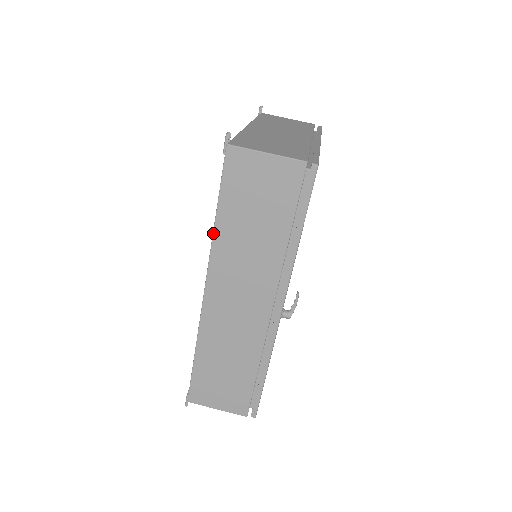
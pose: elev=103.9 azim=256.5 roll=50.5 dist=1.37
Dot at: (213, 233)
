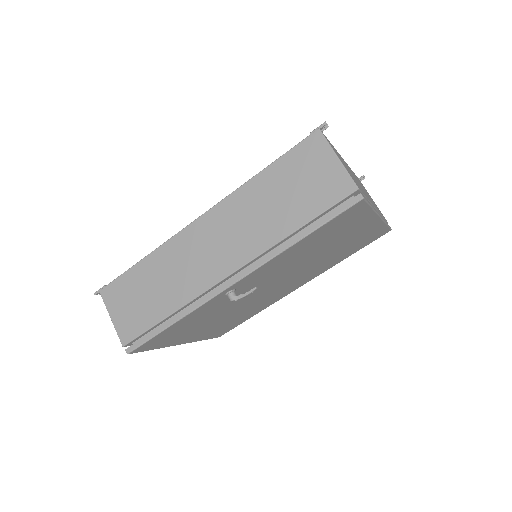
Dot at: (248, 181)
